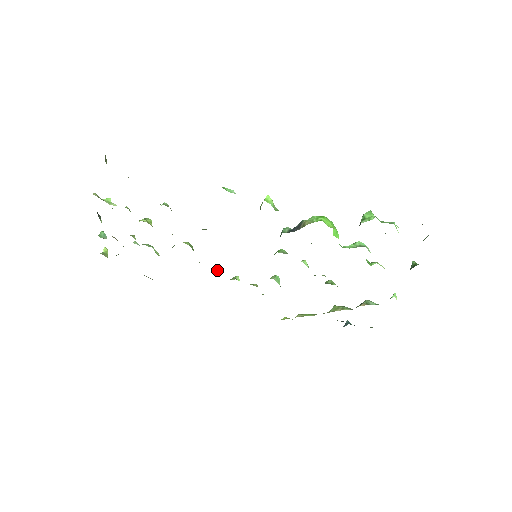
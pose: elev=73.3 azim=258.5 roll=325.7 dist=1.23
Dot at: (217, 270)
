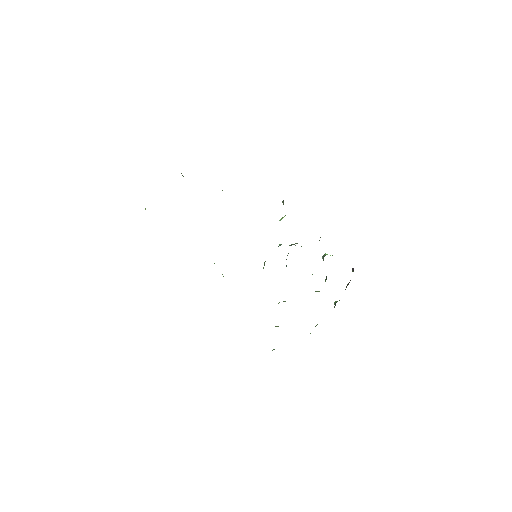
Dot at: occluded
